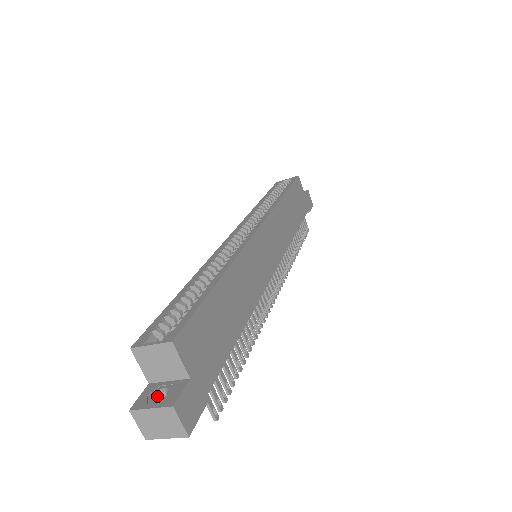
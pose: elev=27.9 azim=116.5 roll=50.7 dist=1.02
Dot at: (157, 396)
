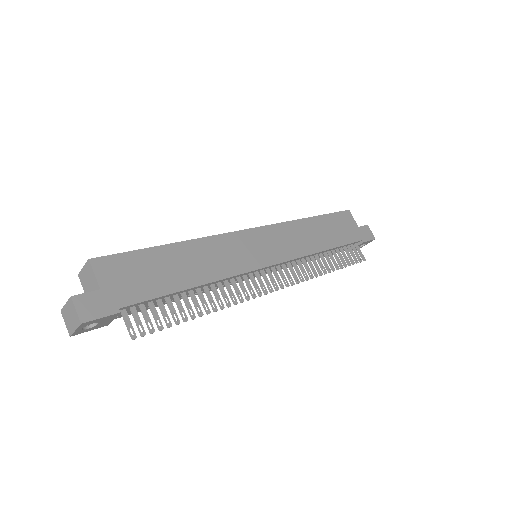
Dot at: occluded
